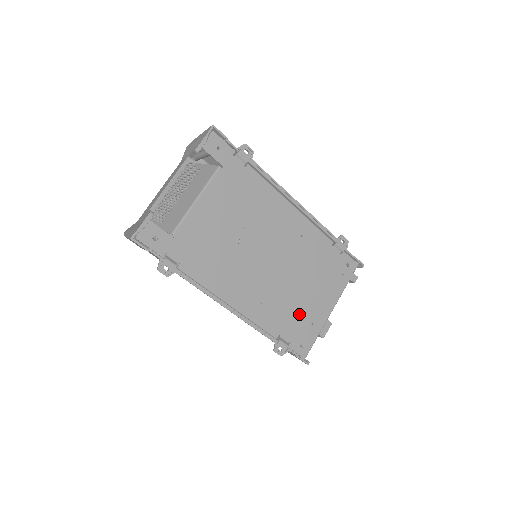
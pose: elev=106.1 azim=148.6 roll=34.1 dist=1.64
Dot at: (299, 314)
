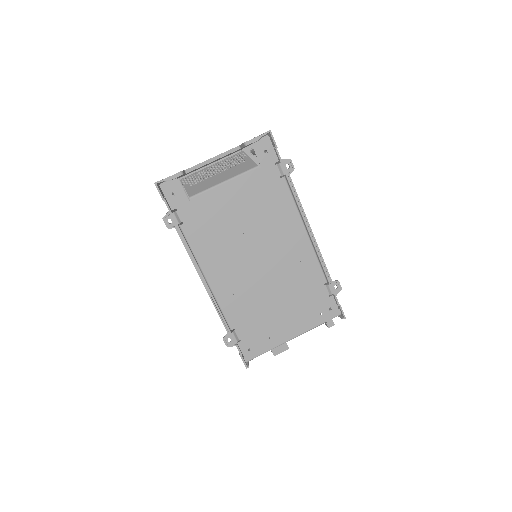
Dot at: (262, 323)
